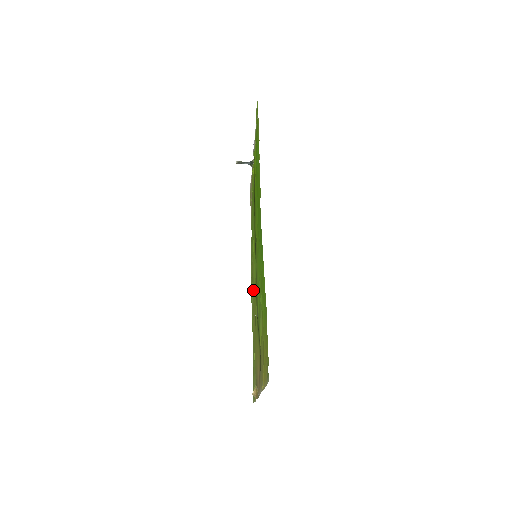
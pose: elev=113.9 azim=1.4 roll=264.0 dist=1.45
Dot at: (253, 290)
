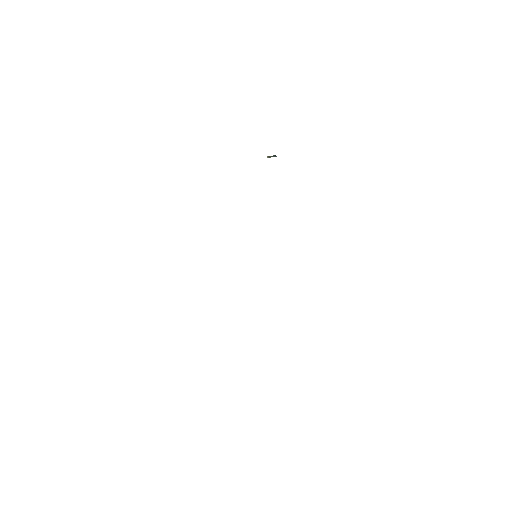
Dot at: occluded
